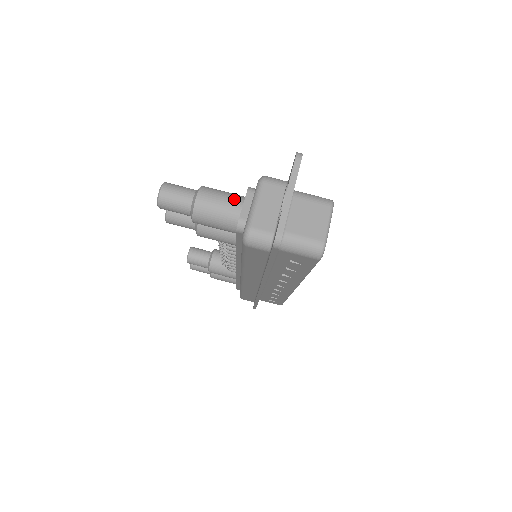
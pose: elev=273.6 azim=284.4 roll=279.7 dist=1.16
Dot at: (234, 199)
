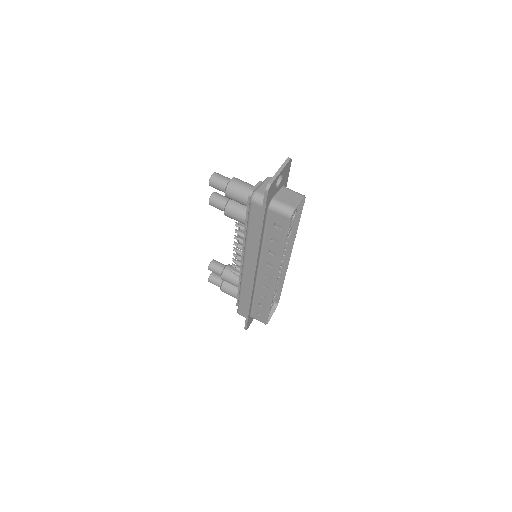
Dot at: (251, 185)
